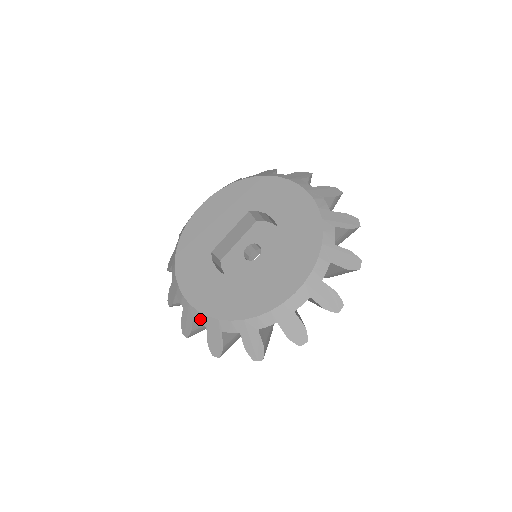
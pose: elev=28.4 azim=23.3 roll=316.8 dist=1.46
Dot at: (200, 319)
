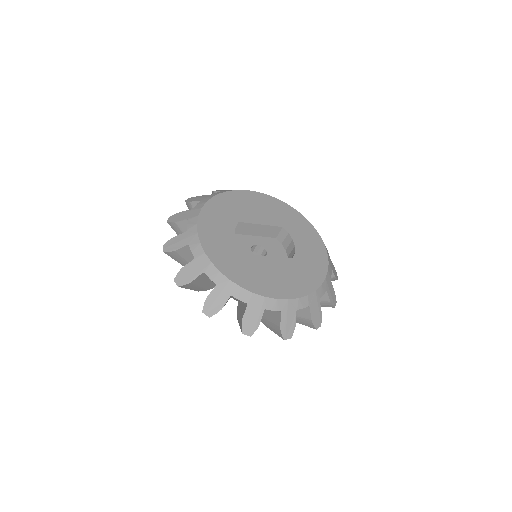
Dot at: (196, 250)
